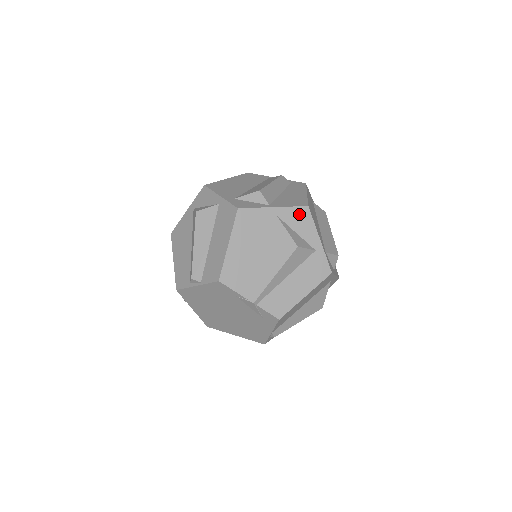
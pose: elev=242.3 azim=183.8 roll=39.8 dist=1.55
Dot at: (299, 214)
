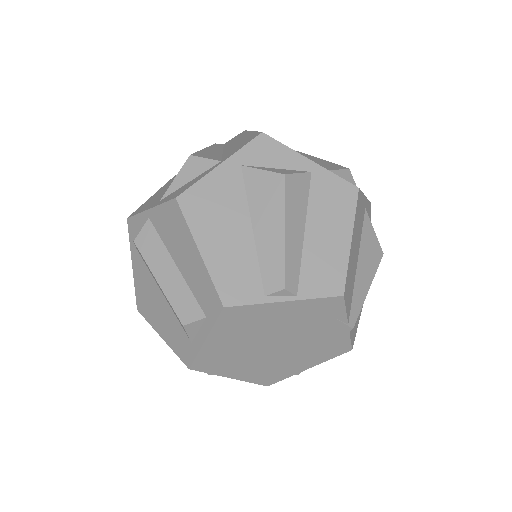
Dot at: (369, 212)
